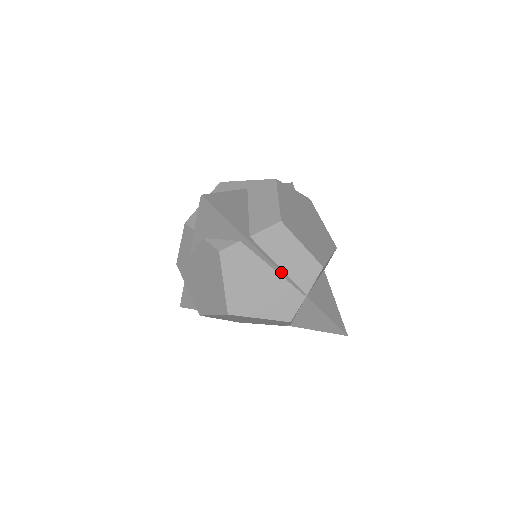
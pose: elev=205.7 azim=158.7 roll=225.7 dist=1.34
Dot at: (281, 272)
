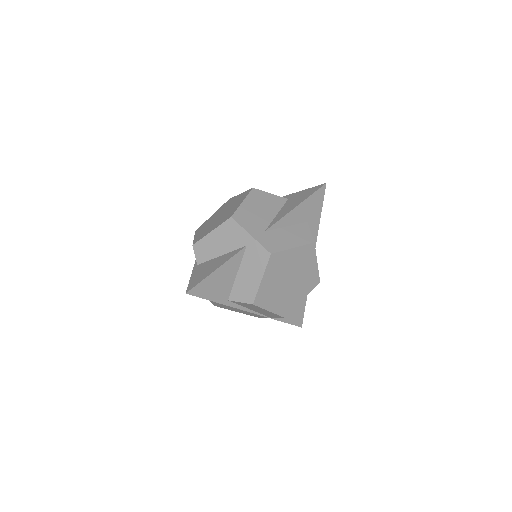
Dot at: (251, 312)
